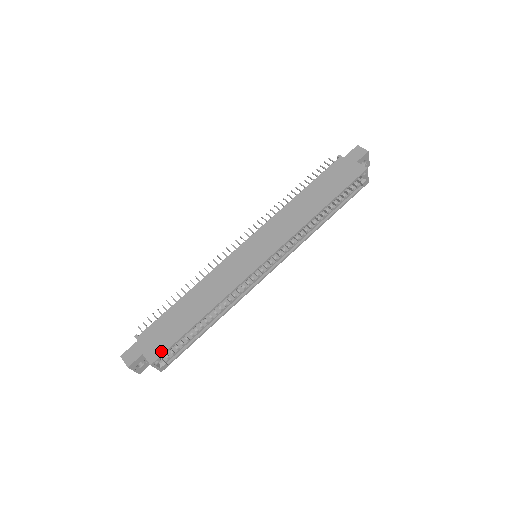
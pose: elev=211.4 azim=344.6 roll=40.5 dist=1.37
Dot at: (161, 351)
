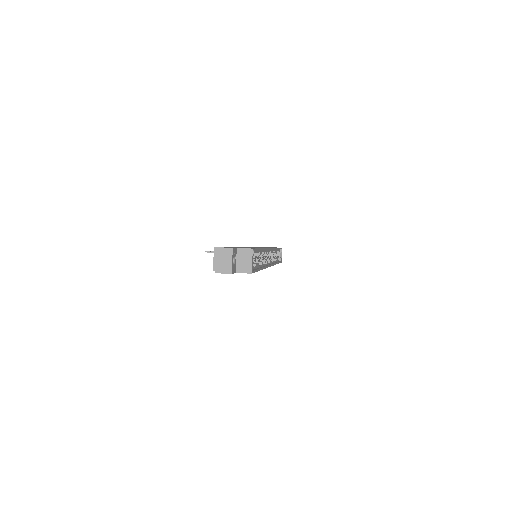
Dot at: occluded
